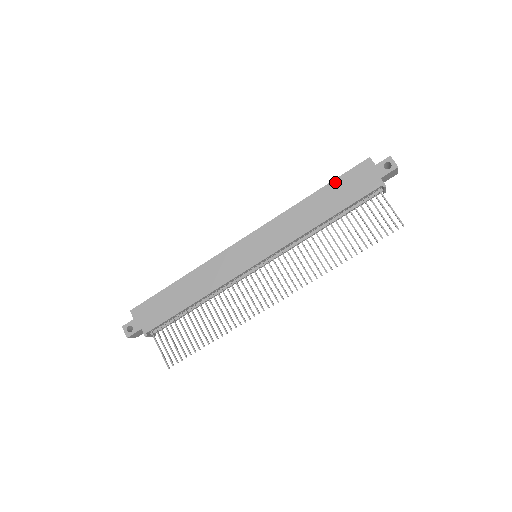
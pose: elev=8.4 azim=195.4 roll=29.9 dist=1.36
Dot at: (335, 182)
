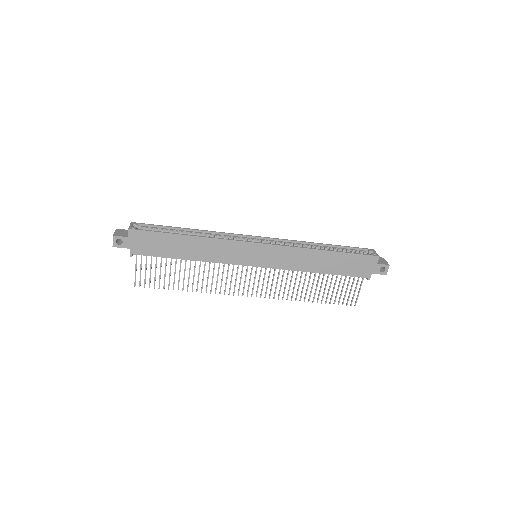
Dot at: (347, 255)
